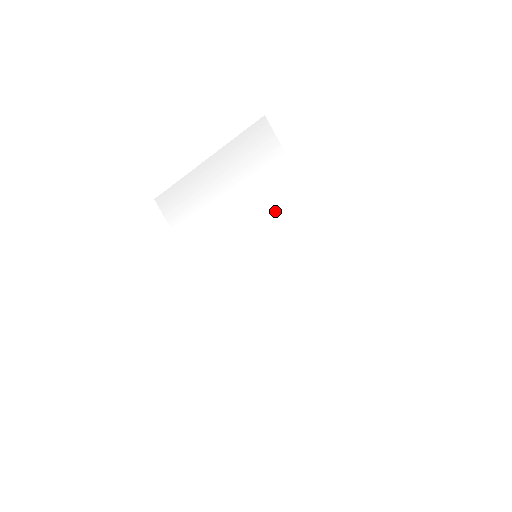
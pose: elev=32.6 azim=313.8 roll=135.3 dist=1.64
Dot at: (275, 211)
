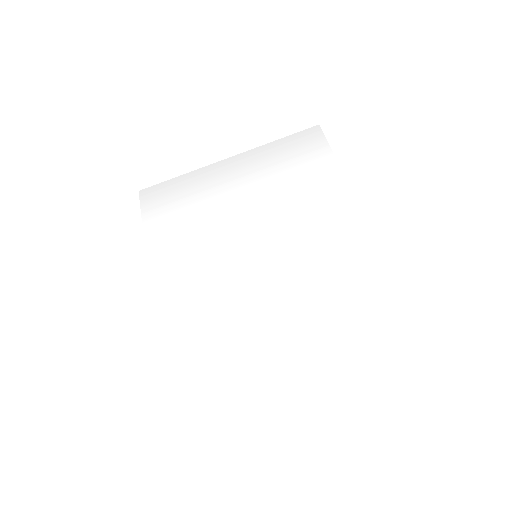
Dot at: (303, 206)
